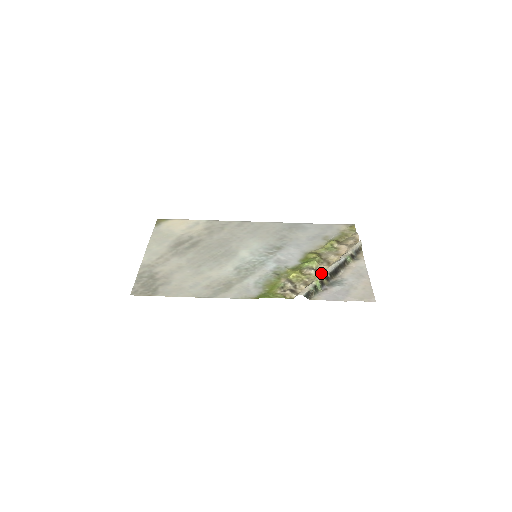
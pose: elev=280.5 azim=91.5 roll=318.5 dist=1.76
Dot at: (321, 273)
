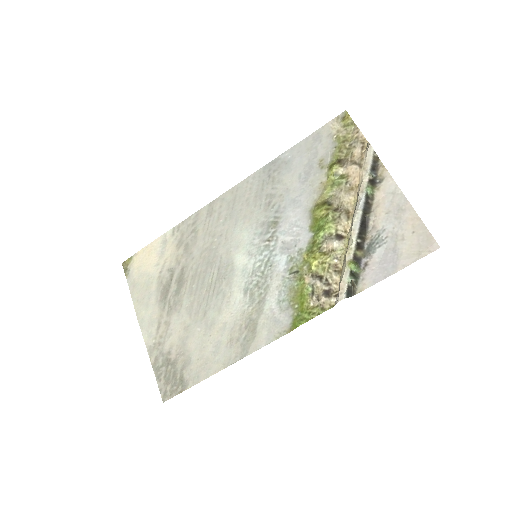
Dot at: (347, 238)
